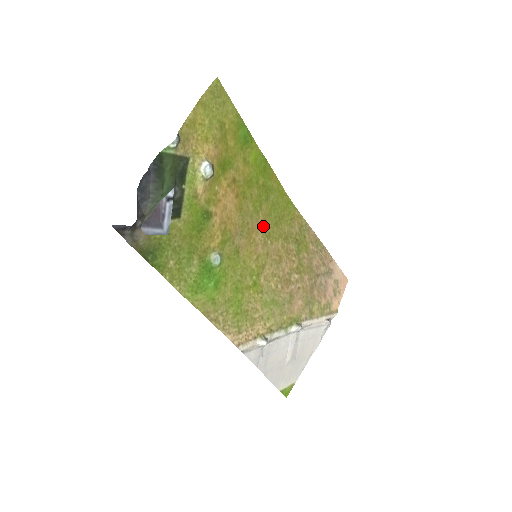
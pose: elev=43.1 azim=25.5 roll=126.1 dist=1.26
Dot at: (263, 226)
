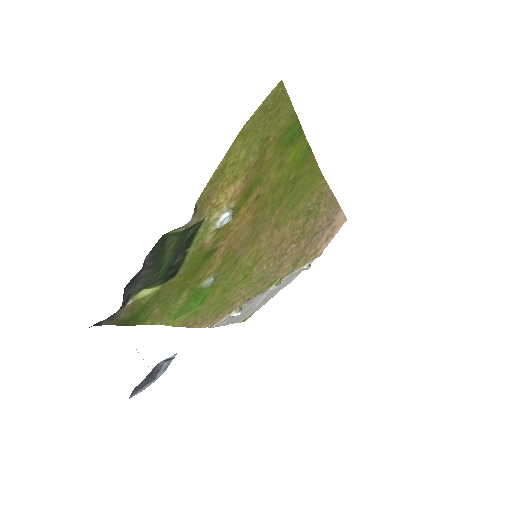
Dot at: (275, 221)
